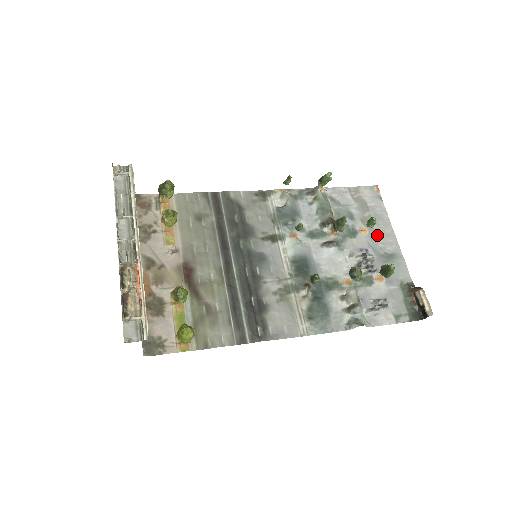
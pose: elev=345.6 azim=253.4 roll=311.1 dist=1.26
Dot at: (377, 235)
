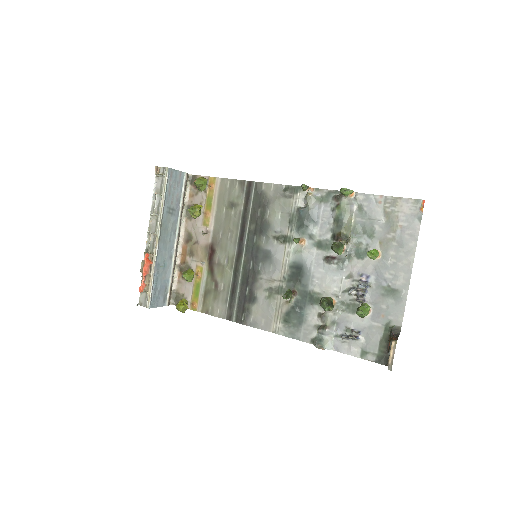
Dot at: (390, 263)
